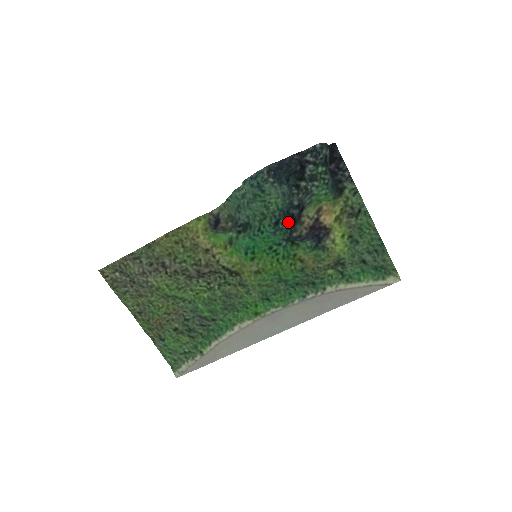
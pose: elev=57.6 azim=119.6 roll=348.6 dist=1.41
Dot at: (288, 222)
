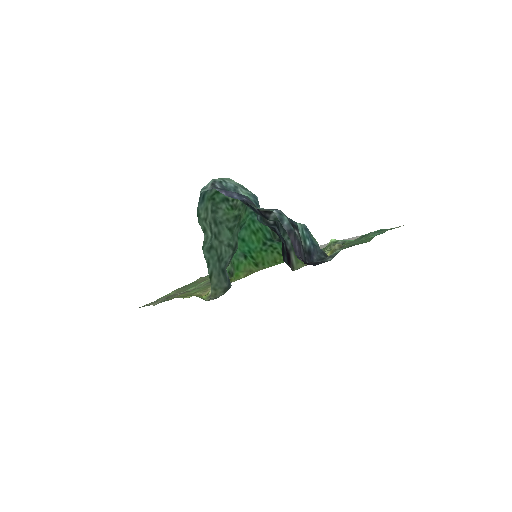
Dot at: (270, 228)
